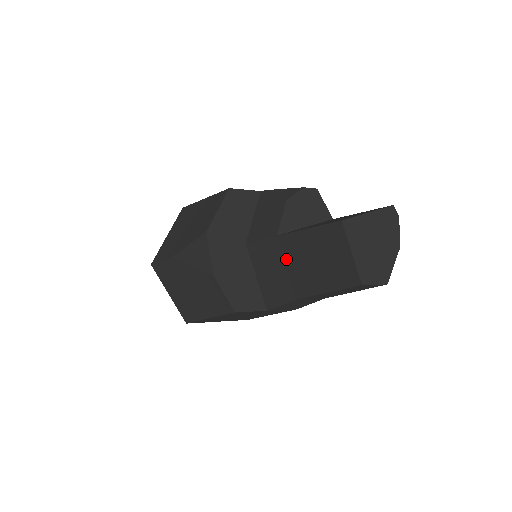
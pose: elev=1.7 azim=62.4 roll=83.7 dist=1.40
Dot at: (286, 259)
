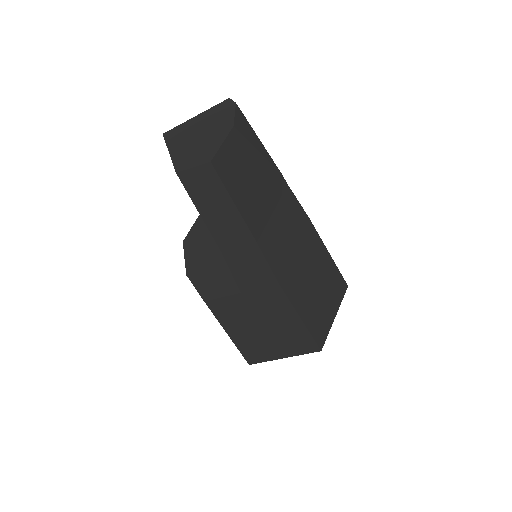
Dot at: occluded
